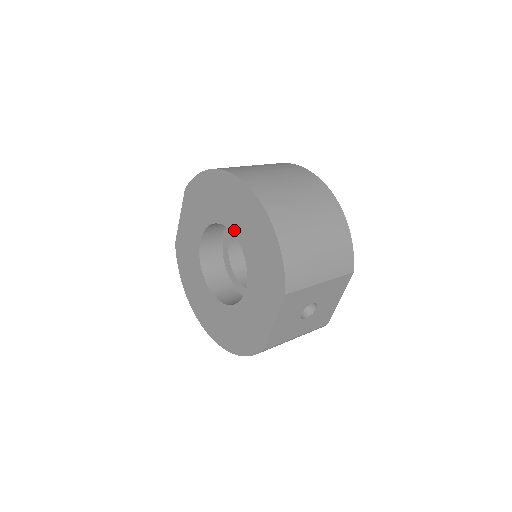
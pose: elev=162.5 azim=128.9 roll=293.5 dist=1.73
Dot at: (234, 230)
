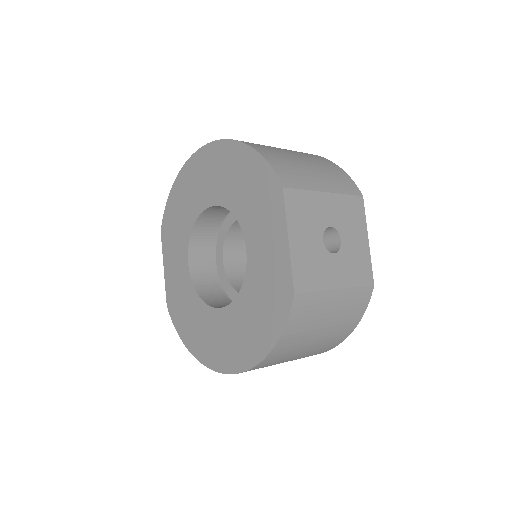
Dot at: (212, 201)
